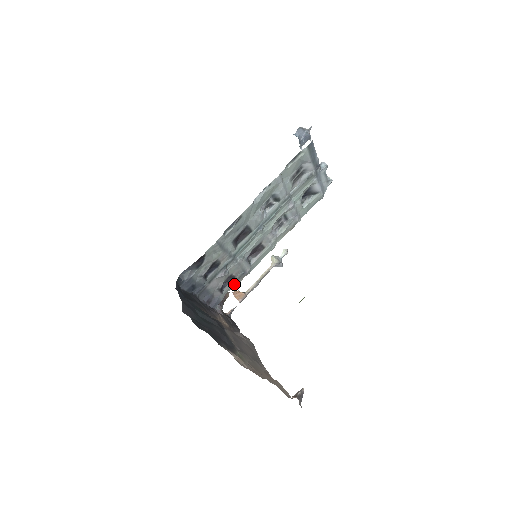
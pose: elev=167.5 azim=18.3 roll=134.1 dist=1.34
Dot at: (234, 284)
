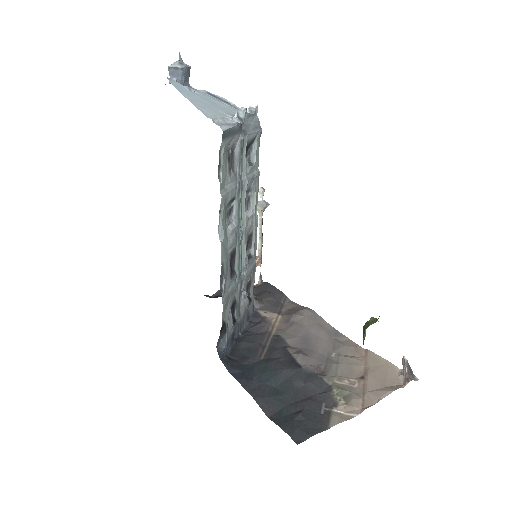
Dot at: (253, 281)
